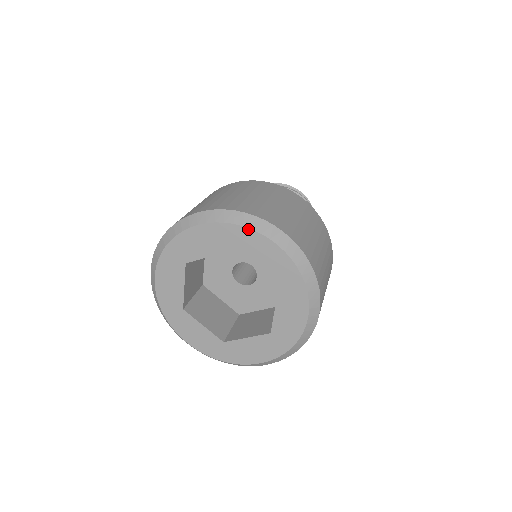
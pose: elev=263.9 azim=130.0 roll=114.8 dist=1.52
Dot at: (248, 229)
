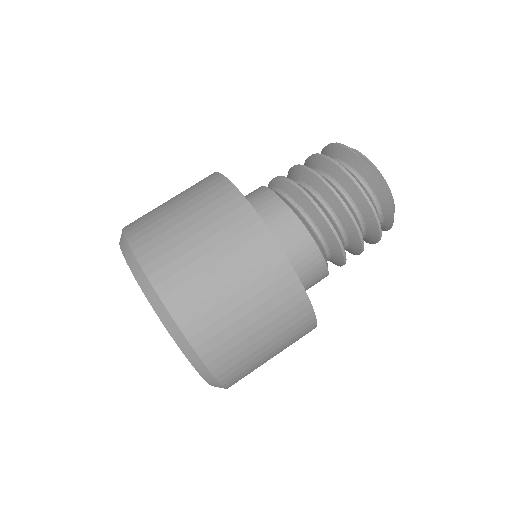
Dot at: (196, 370)
